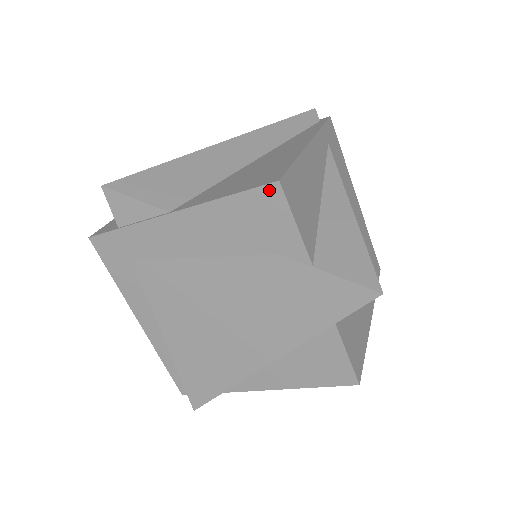
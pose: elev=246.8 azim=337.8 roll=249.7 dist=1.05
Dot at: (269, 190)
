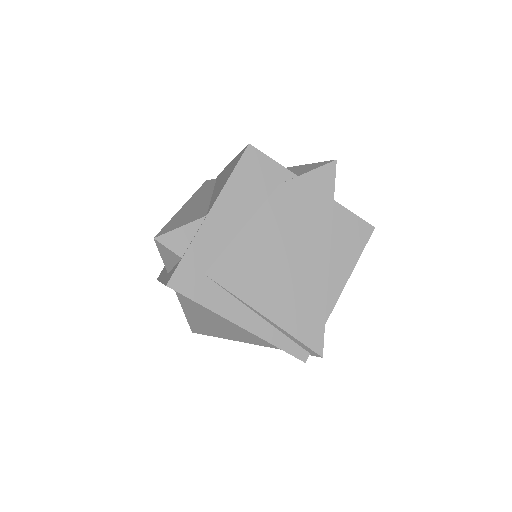
Dot at: (248, 152)
